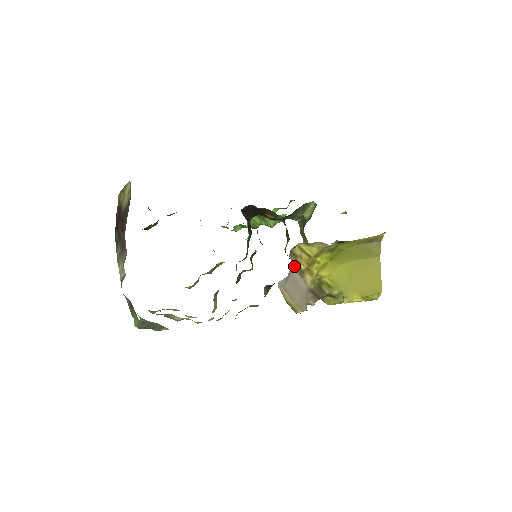
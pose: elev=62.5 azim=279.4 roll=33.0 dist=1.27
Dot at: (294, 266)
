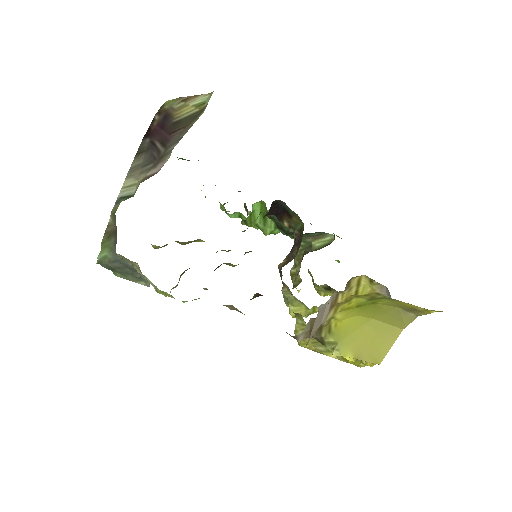
Dot at: (335, 294)
